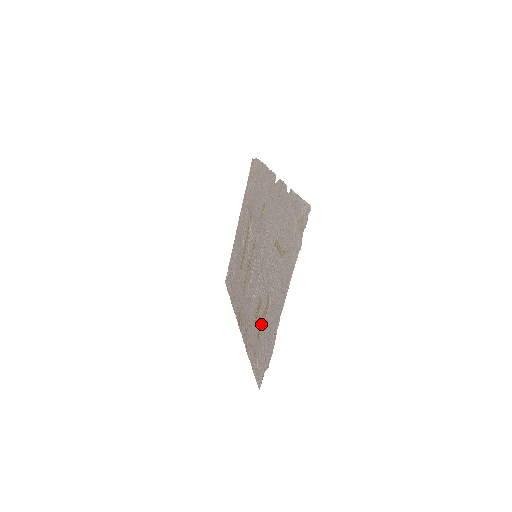
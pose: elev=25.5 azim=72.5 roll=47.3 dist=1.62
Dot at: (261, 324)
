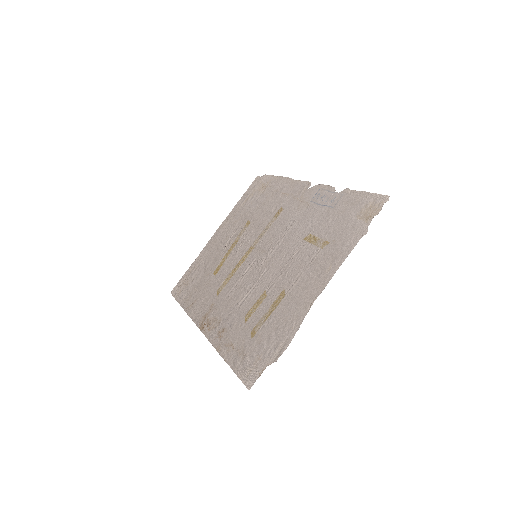
Dot at: (263, 318)
